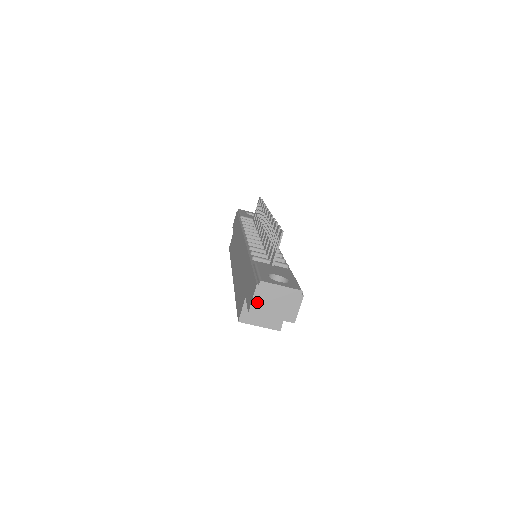
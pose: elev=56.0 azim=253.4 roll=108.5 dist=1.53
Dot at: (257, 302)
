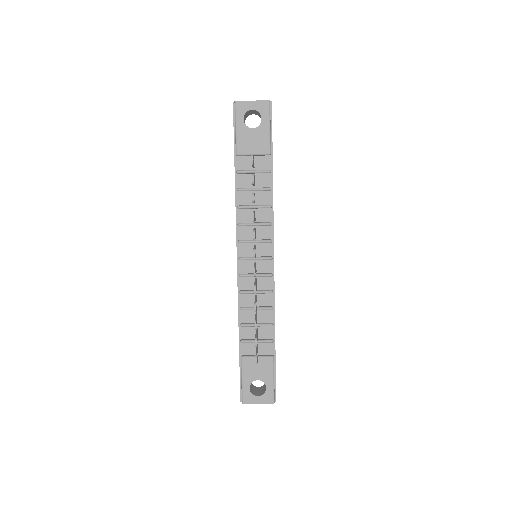
Dot at: occluded
